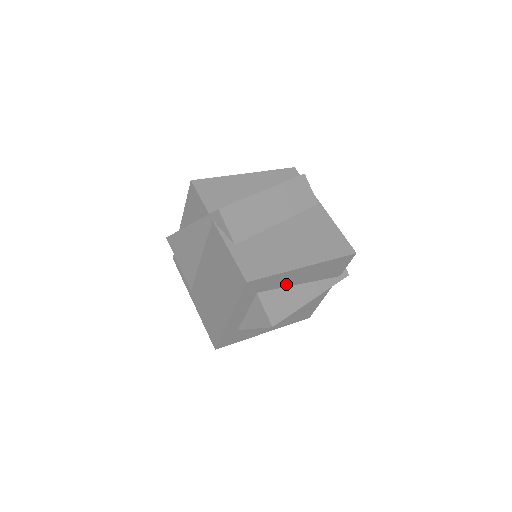
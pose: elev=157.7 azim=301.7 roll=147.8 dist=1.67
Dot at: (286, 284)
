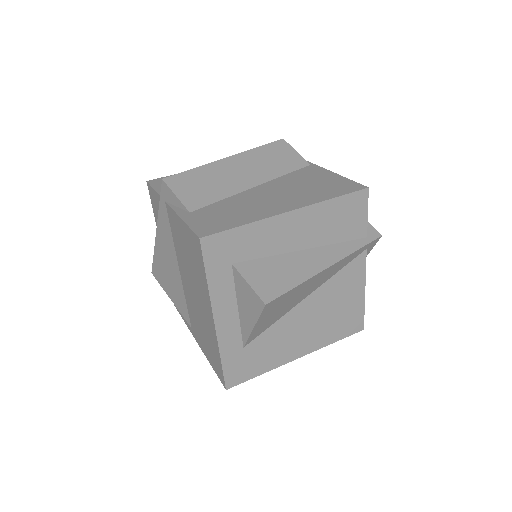
Dot at: (276, 249)
